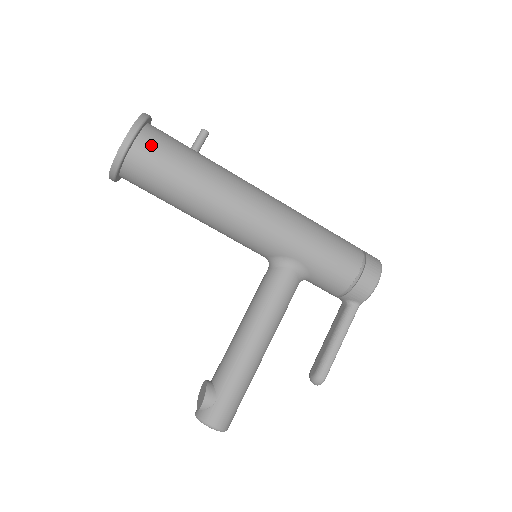
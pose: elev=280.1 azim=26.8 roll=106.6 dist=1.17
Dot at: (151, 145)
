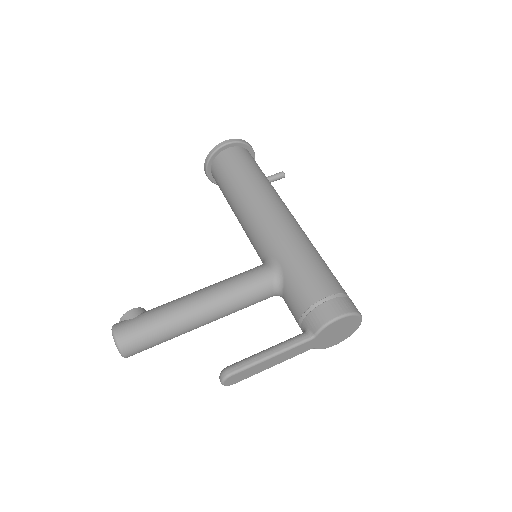
Dot at: (237, 153)
